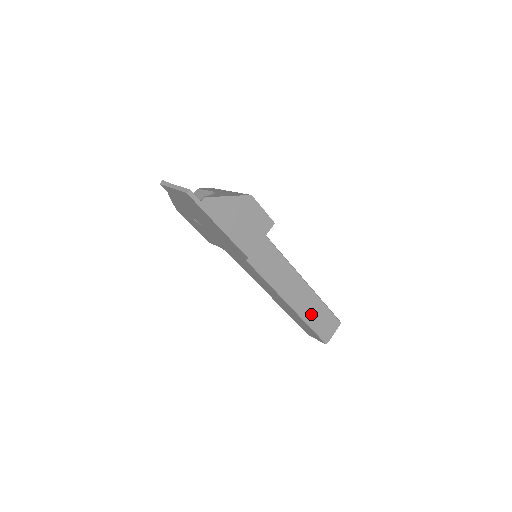
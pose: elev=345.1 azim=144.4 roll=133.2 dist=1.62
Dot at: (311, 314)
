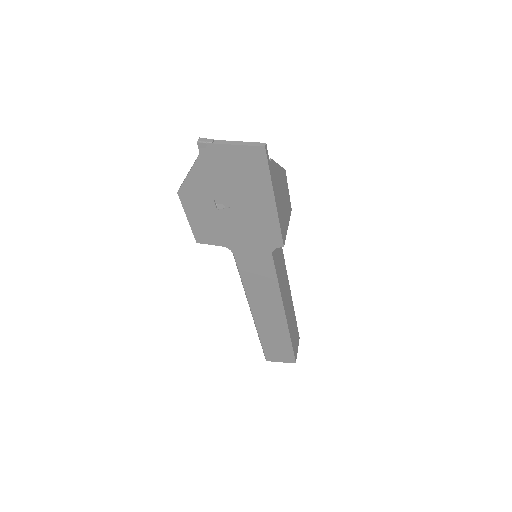
Dot at: (291, 326)
